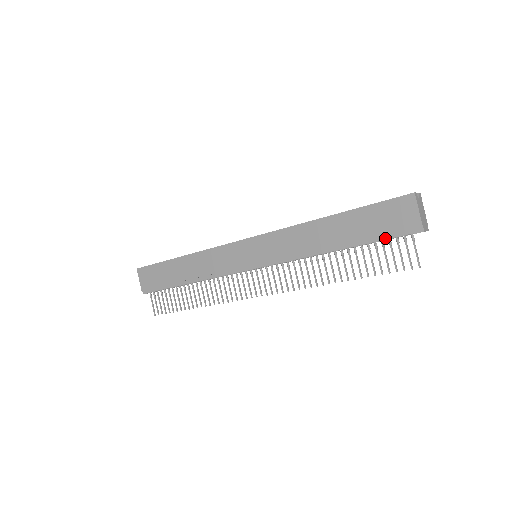
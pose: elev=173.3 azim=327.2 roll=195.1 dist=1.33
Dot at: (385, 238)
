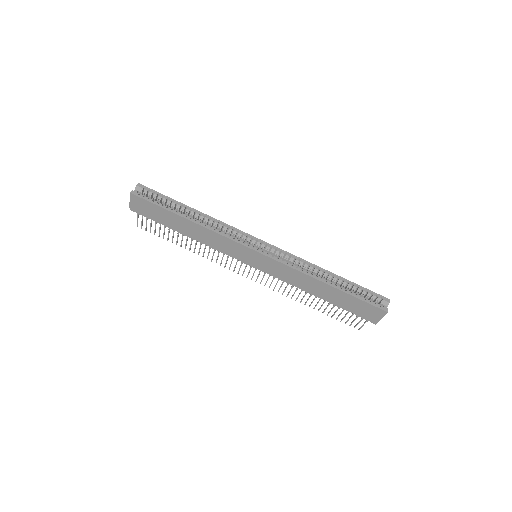
Dot at: (352, 313)
